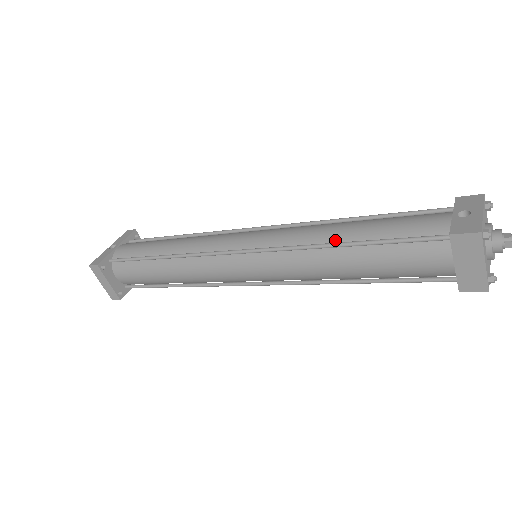
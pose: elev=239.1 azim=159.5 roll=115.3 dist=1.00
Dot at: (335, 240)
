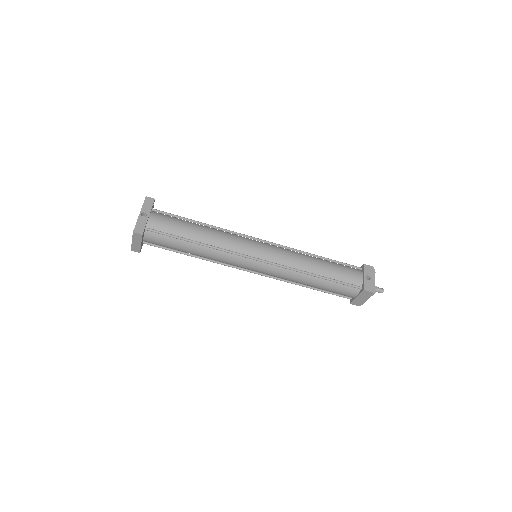
Dot at: (312, 271)
